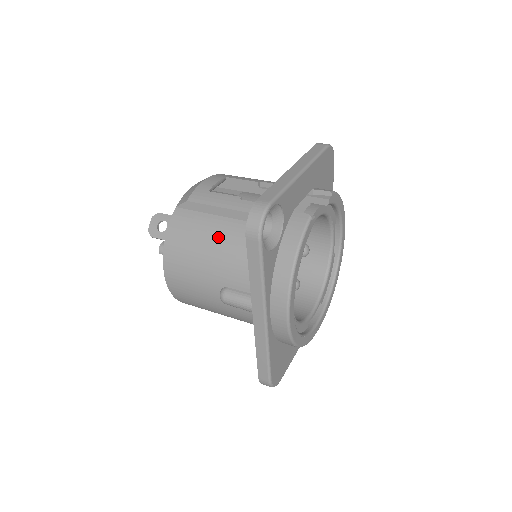
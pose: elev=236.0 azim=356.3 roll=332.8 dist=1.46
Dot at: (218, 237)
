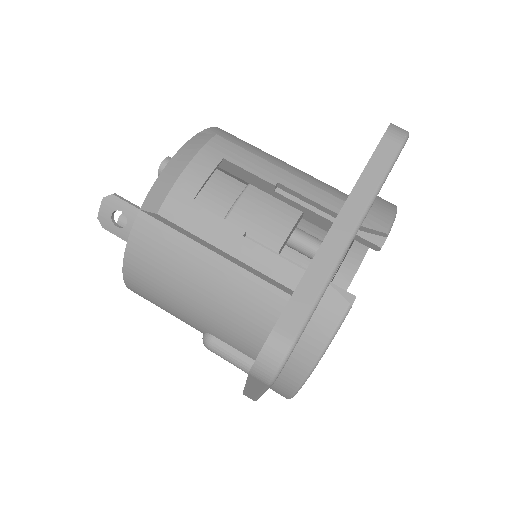
Dot at: (205, 283)
